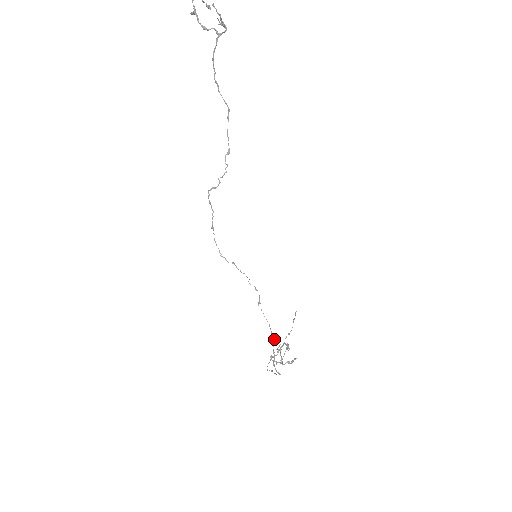
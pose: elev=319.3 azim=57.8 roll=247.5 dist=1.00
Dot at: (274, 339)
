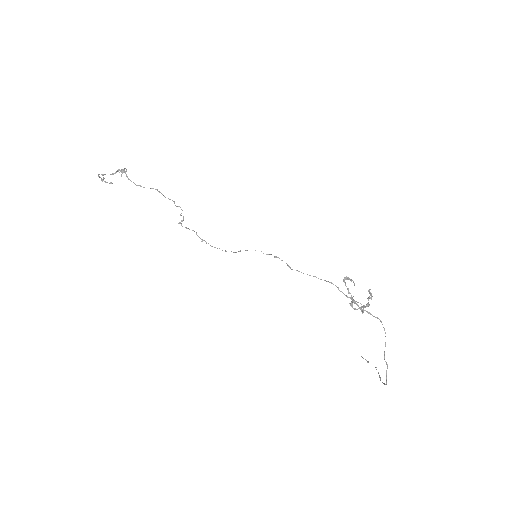
Dot at: occluded
